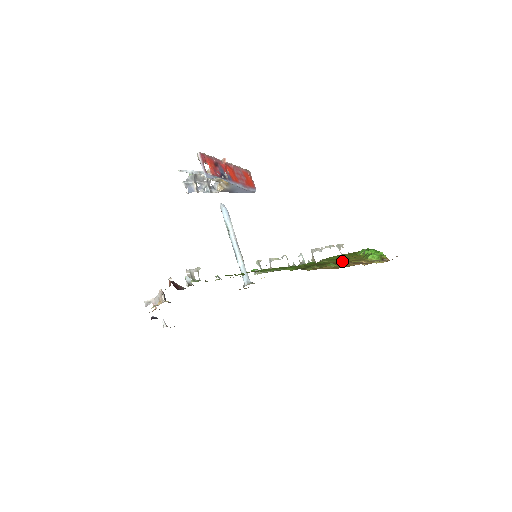
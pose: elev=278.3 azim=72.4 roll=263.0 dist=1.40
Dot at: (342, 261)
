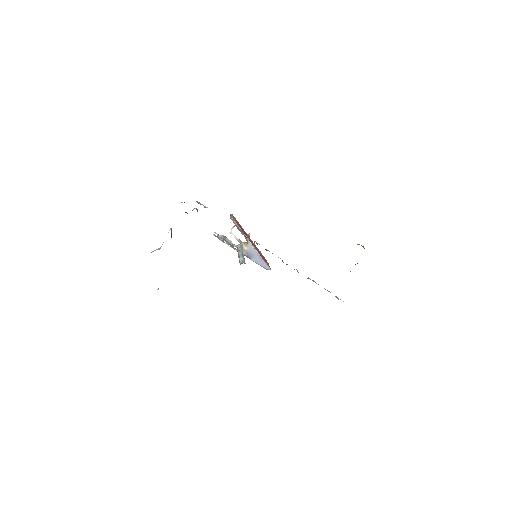
Dot at: occluded
